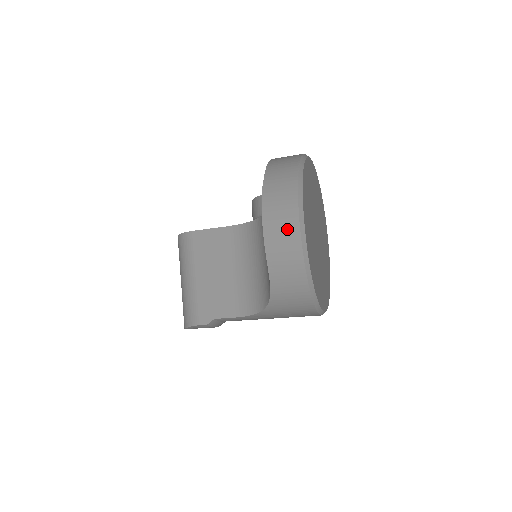
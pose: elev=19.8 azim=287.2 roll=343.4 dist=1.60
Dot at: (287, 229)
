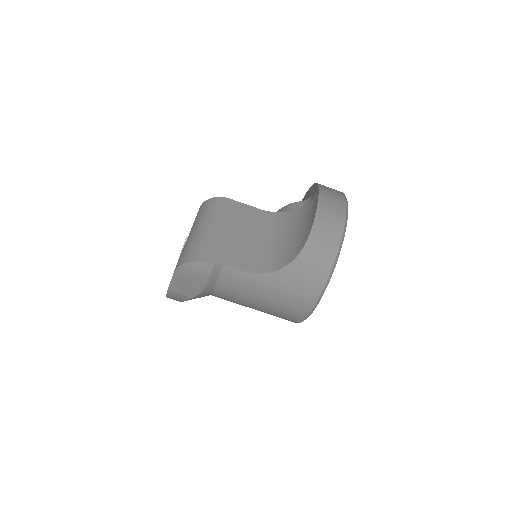
Dot at: (337, 209)
